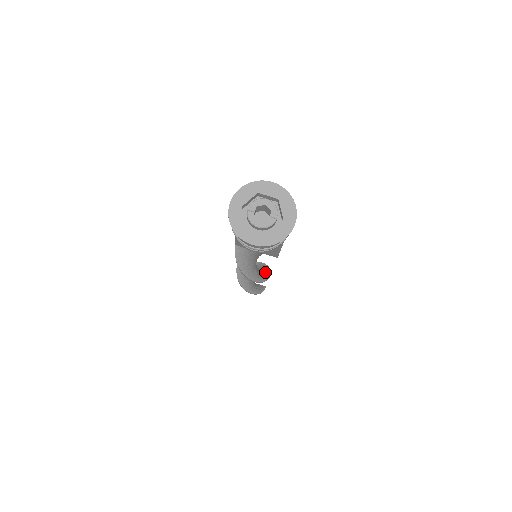
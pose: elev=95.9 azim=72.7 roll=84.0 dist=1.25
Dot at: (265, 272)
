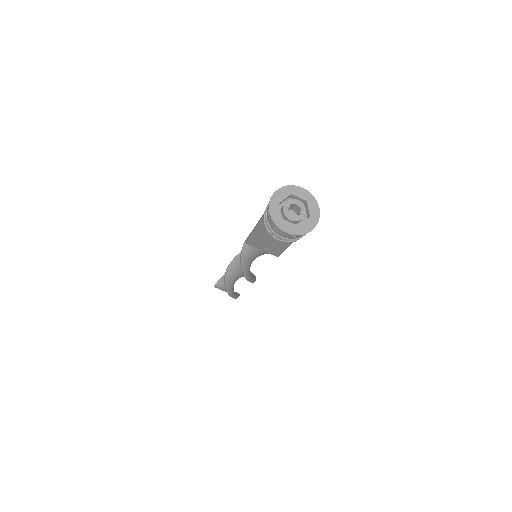
Dot at: (251, 275)
